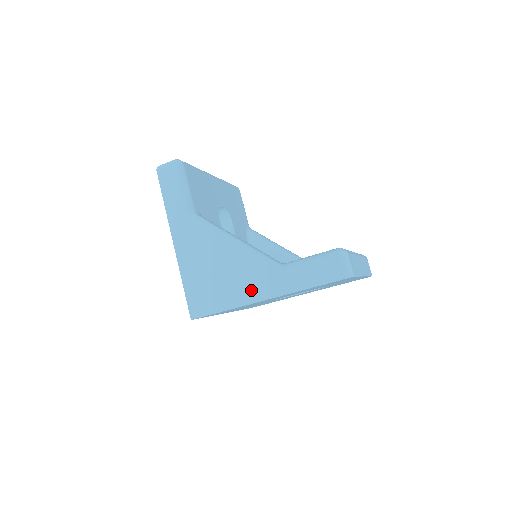
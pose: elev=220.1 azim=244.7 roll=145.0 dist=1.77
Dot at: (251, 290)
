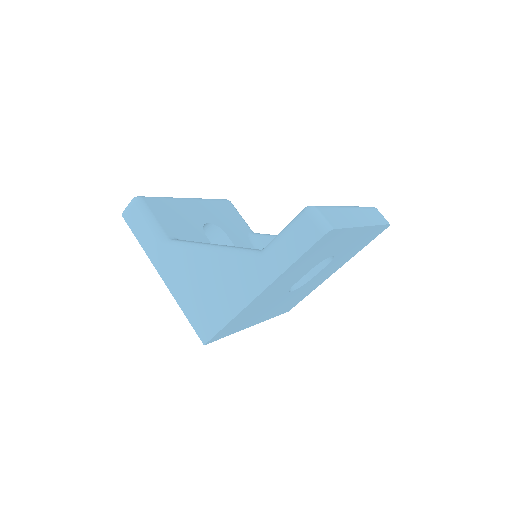
Dot at: (243, 290)
